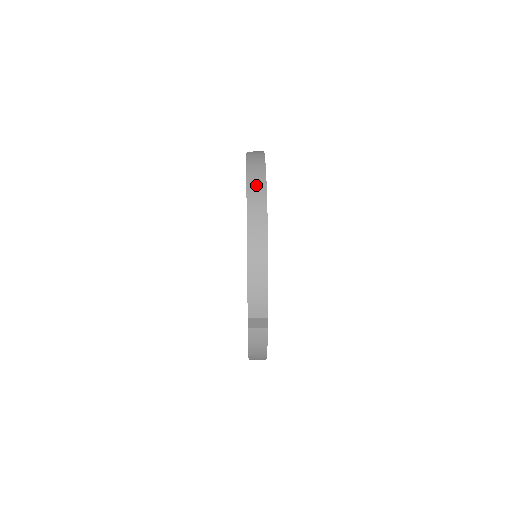
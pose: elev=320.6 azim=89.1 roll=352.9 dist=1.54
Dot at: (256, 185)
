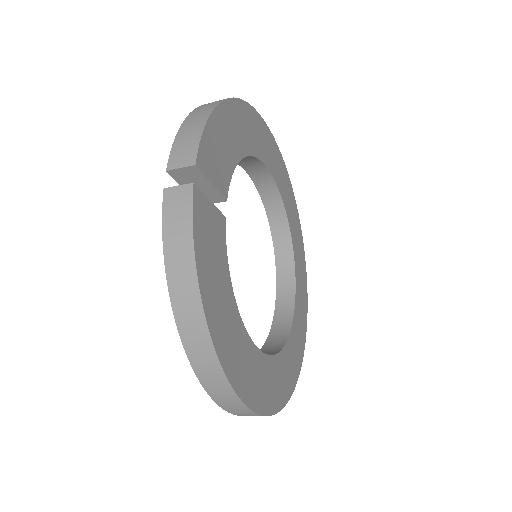
Dot at: occluded
